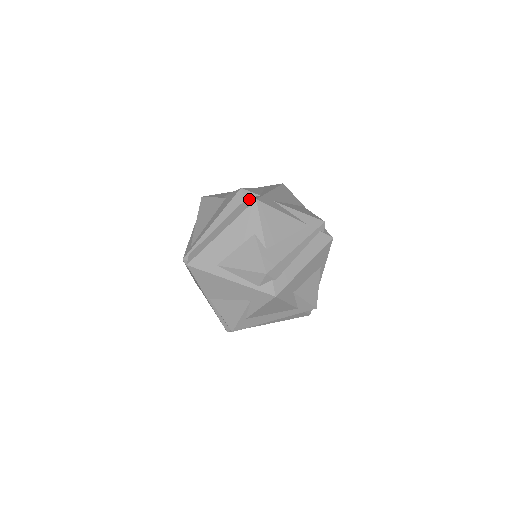
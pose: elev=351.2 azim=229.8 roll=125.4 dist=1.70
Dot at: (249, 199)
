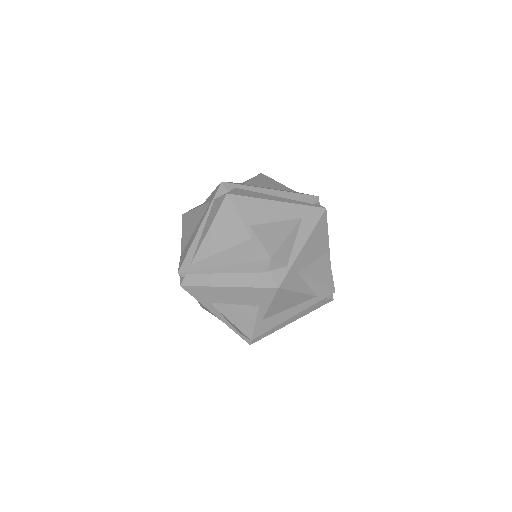
Dot at: (272, 278)
